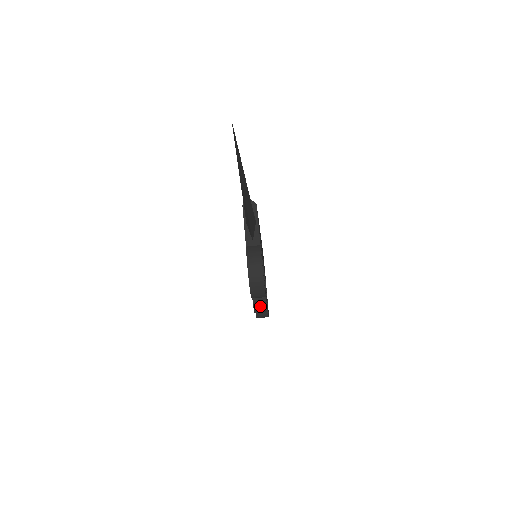
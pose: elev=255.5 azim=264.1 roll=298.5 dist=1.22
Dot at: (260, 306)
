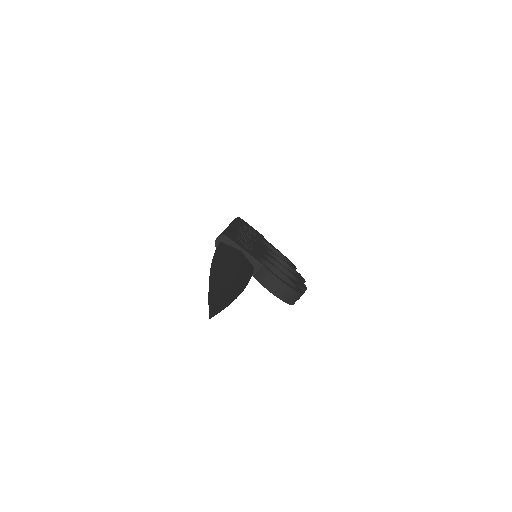
Dot at: occluded
